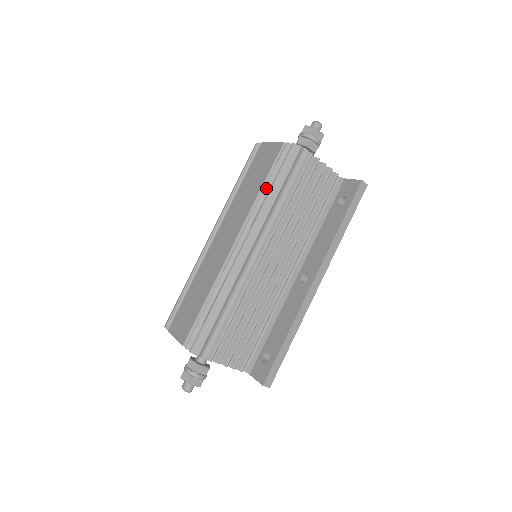
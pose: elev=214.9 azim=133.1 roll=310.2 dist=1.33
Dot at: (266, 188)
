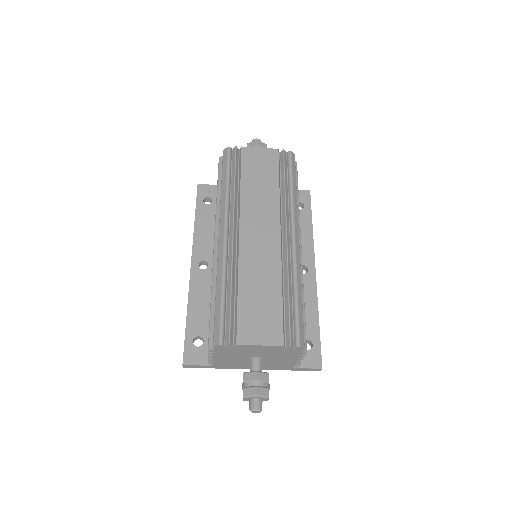
Dot at: (286, 186)
